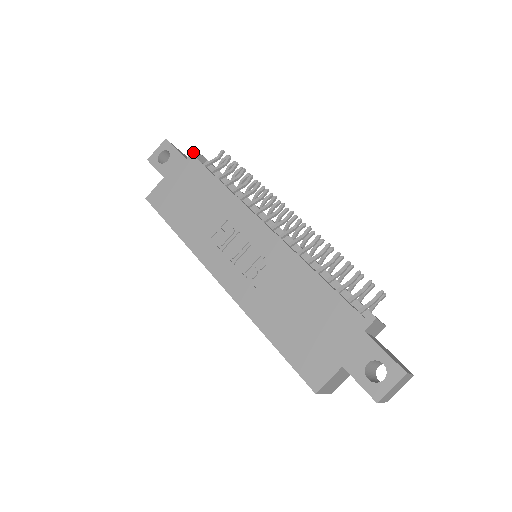
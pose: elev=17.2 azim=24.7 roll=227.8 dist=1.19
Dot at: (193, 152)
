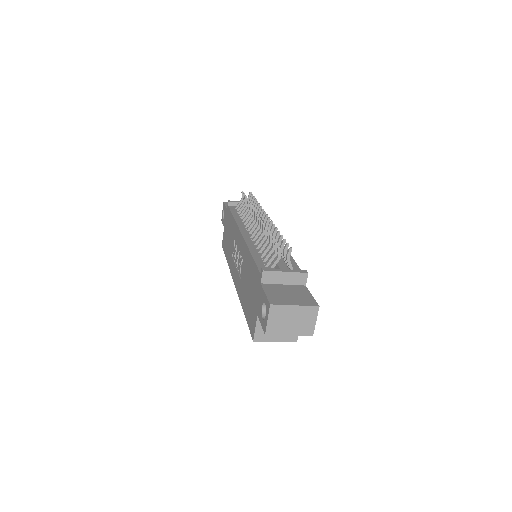
Dot at: (228, 203)
